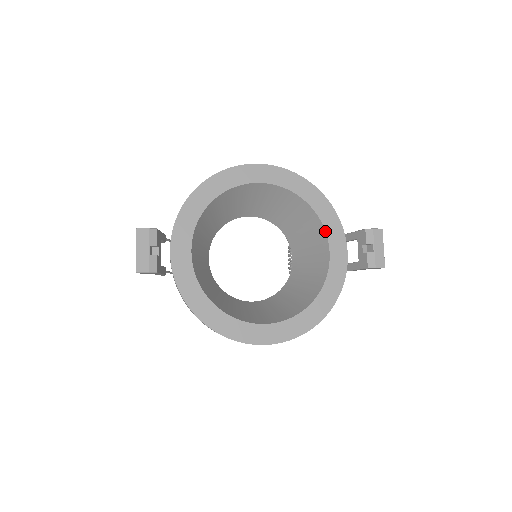
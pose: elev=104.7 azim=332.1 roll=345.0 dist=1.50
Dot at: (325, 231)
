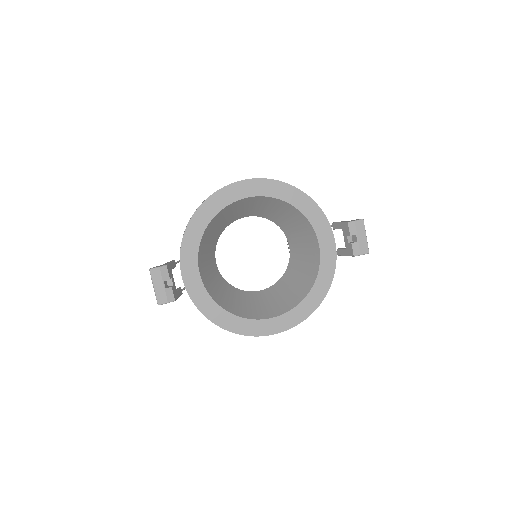
Dot at: (312, 228)
